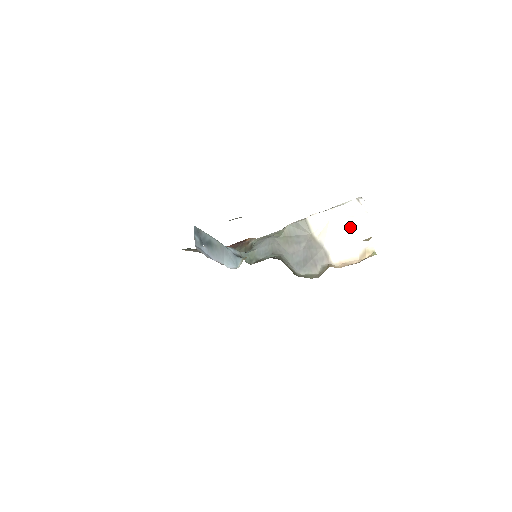
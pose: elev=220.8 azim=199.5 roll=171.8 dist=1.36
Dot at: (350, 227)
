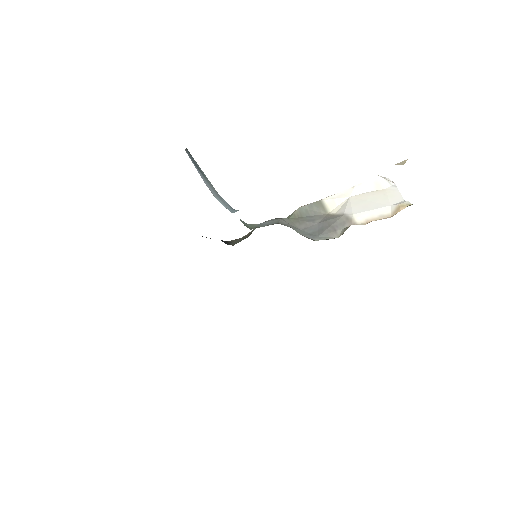
Dot at: (376, 196)
